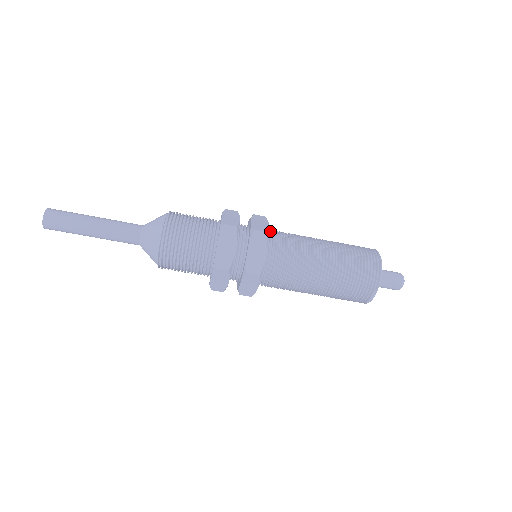
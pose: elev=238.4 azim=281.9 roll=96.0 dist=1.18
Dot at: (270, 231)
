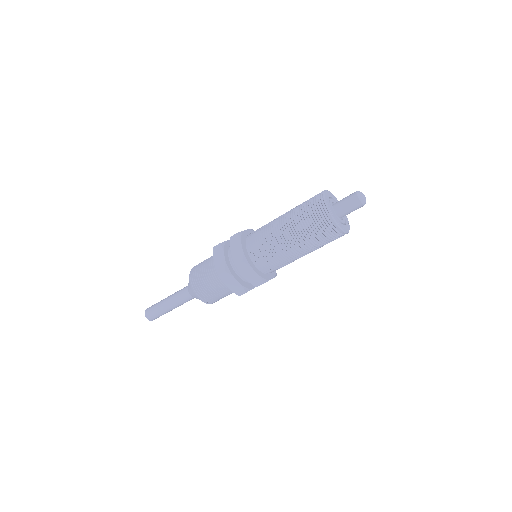
Dot at: occluded
